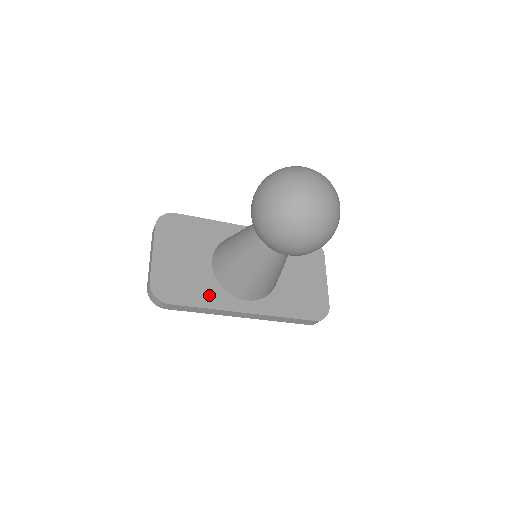
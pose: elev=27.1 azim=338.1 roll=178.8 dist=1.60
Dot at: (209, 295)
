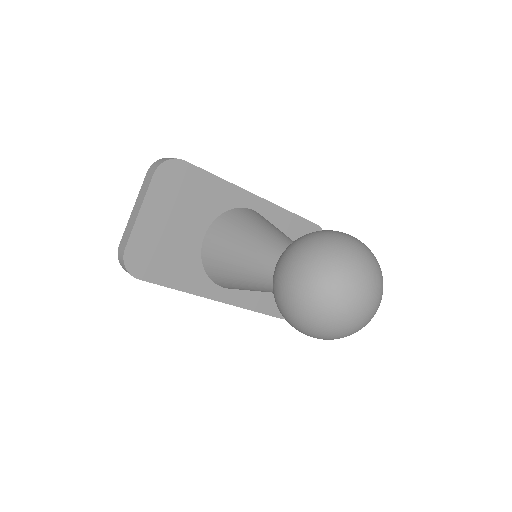
Dot at: (187, 275)
